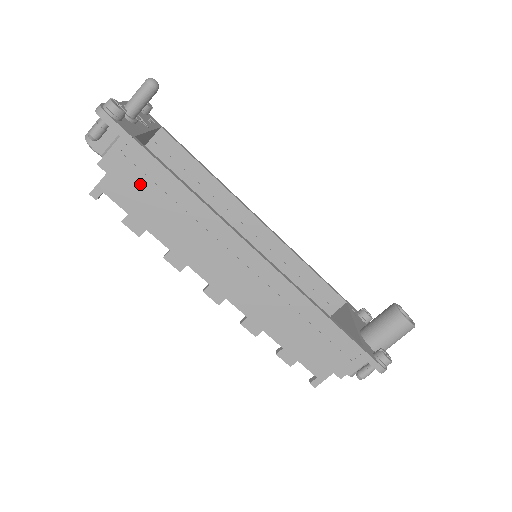
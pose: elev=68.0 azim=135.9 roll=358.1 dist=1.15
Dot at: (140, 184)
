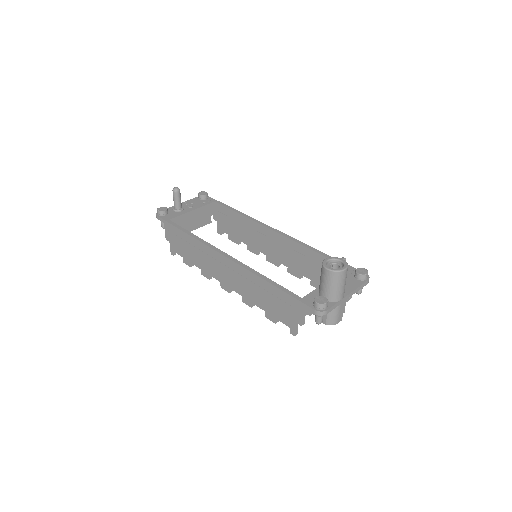
Dot at: (178, 241)
